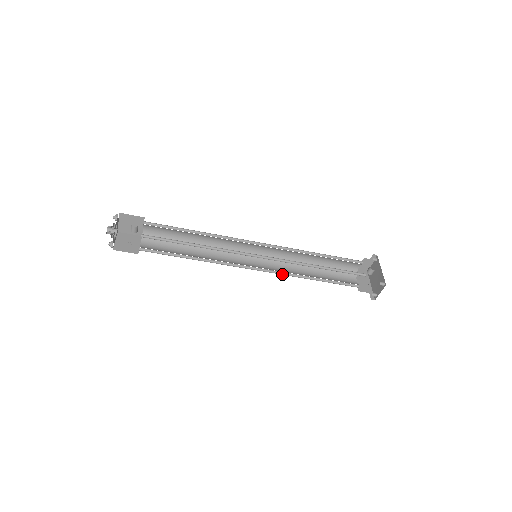
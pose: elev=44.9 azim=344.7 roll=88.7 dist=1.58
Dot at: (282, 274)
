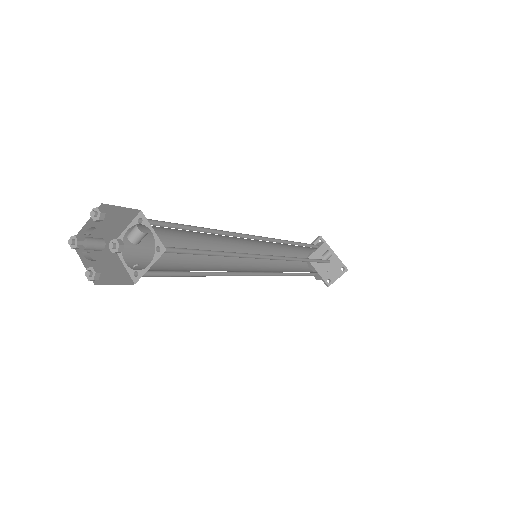
Dot at: (273, 275)
